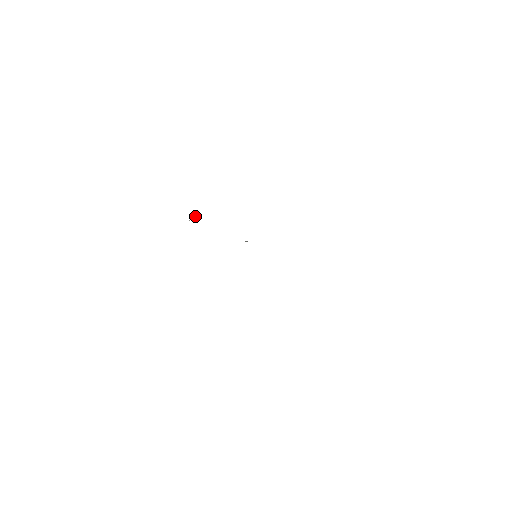
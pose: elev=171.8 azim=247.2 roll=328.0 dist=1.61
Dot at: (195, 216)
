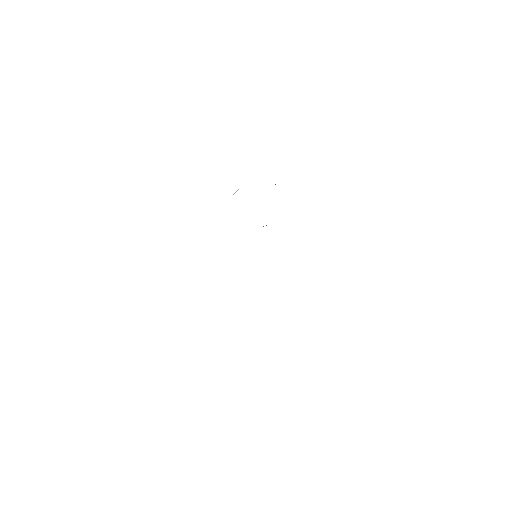
Dot at: (238, 189)
